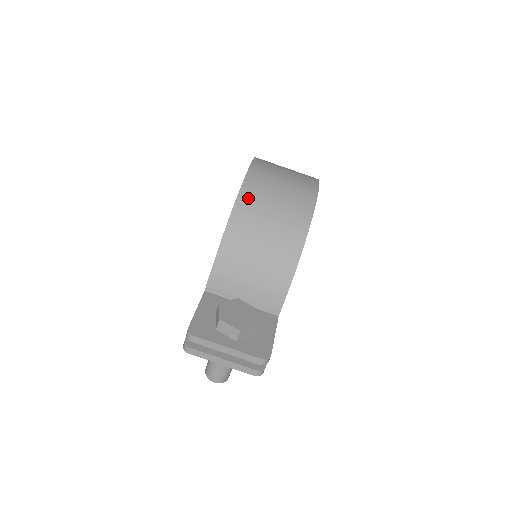
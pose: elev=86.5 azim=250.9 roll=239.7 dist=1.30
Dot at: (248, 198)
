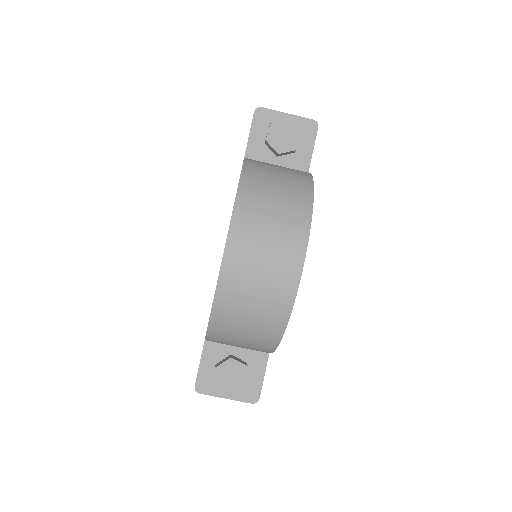
Dot at: (224, 304)
